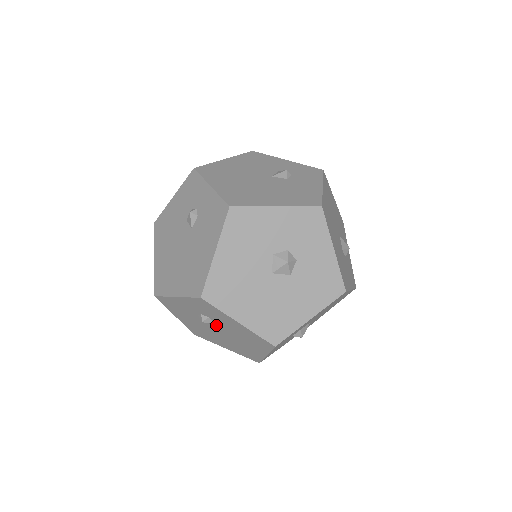
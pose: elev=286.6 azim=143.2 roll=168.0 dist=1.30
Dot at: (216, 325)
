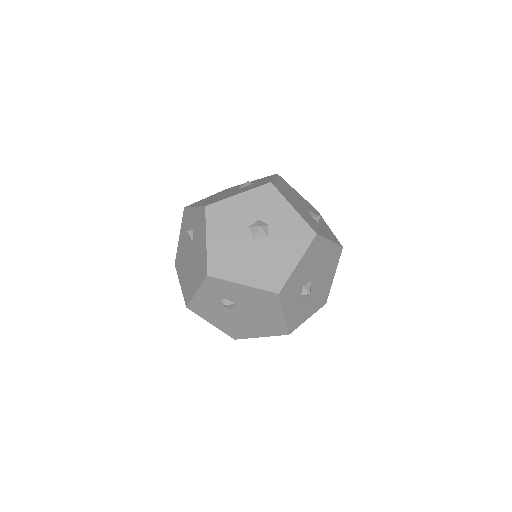
Dot at: (235, 306)
